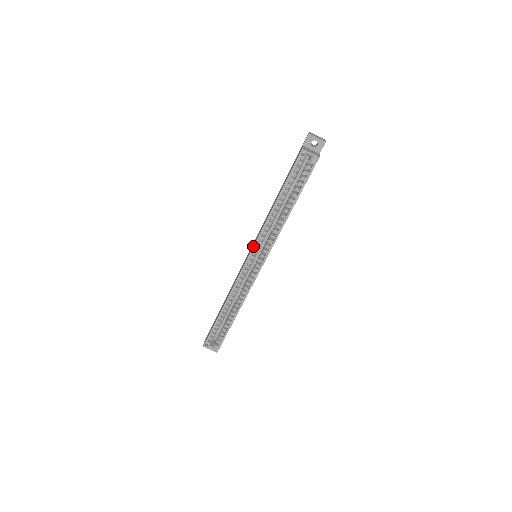
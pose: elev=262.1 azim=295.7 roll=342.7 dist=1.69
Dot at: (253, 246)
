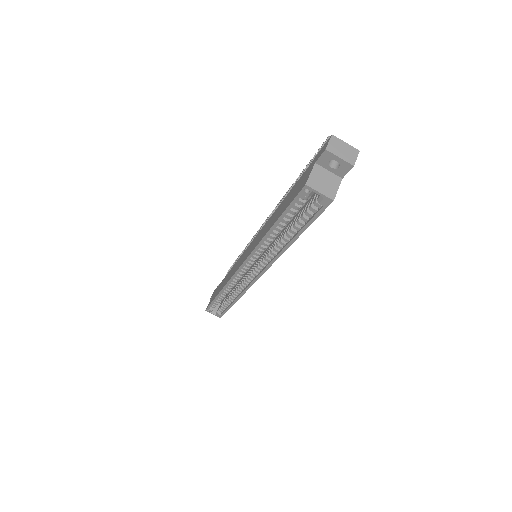
Dot at: (245, 259)
